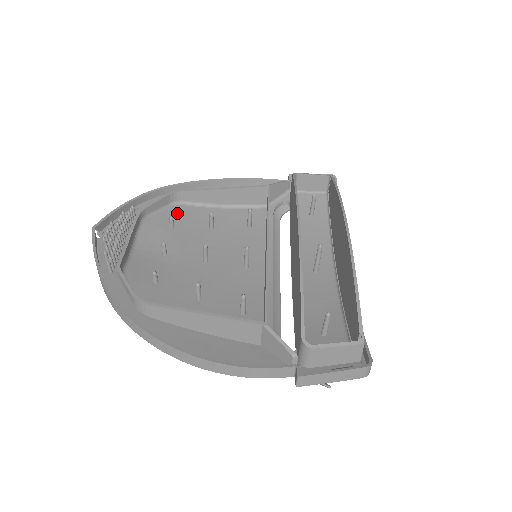
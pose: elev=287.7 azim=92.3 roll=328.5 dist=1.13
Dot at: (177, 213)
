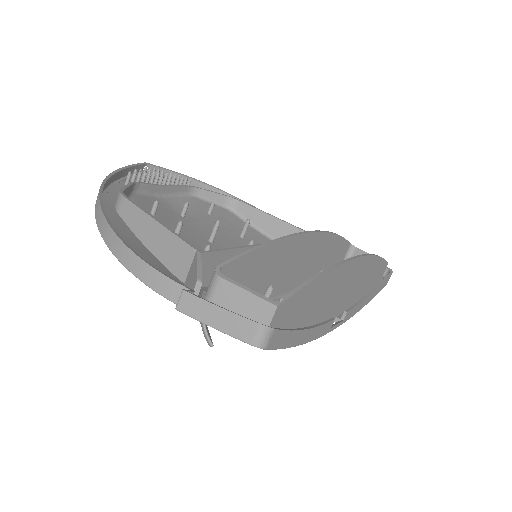
Dot at: (223, 213)
